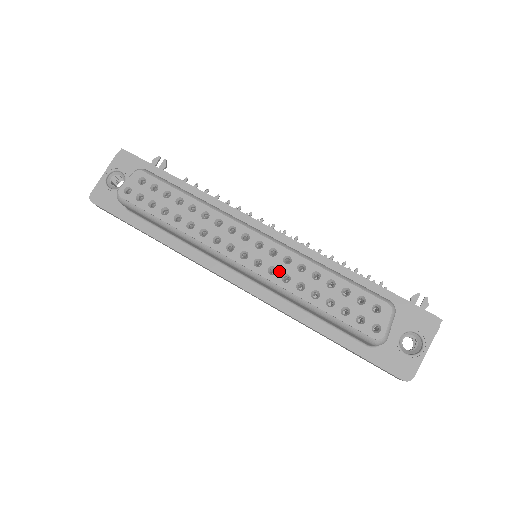
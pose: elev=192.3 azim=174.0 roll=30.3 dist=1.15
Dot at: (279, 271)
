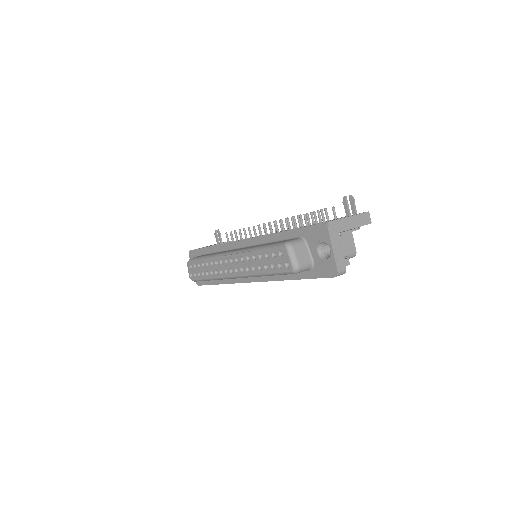
Dot at: (244, 268)
